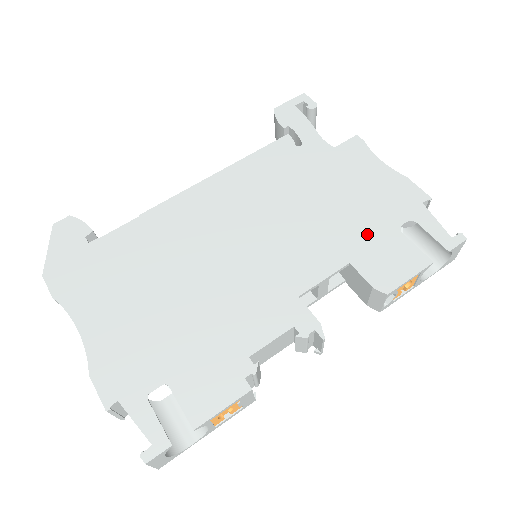
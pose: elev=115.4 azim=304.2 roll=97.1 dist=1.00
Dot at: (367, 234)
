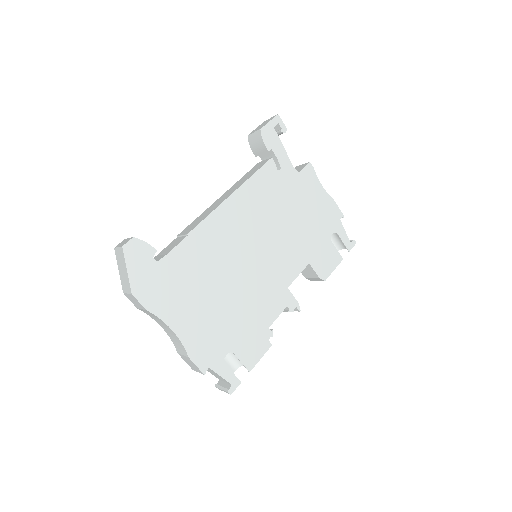
Dot at: (316, 243)
